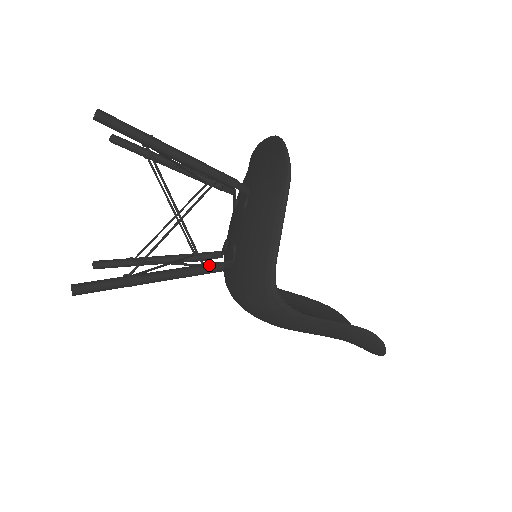
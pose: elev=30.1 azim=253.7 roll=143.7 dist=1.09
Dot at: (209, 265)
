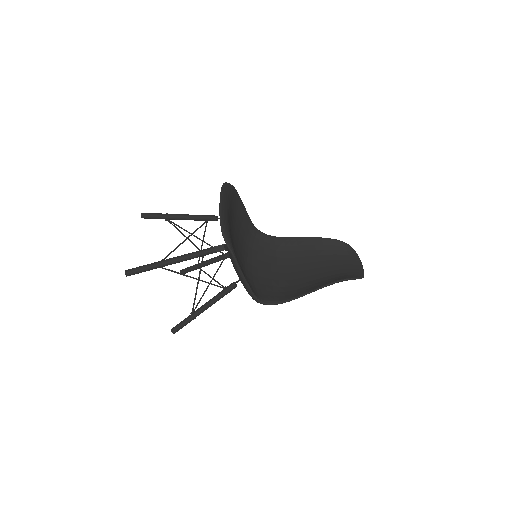
Dot at: (227, 289)
